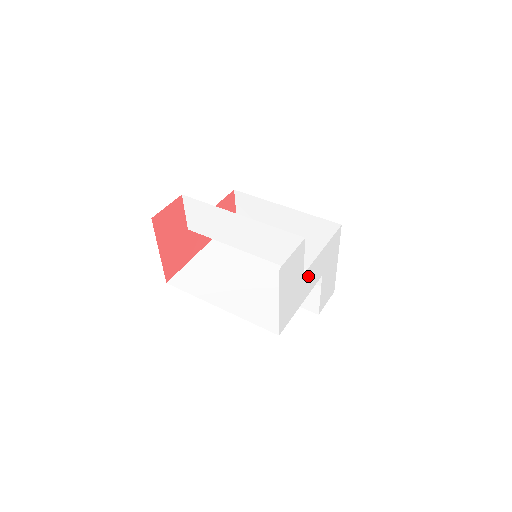
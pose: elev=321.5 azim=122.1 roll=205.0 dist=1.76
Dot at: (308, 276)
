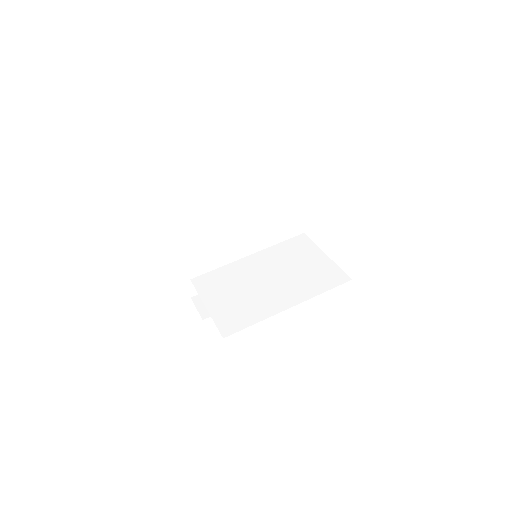
Dot at: occluded
